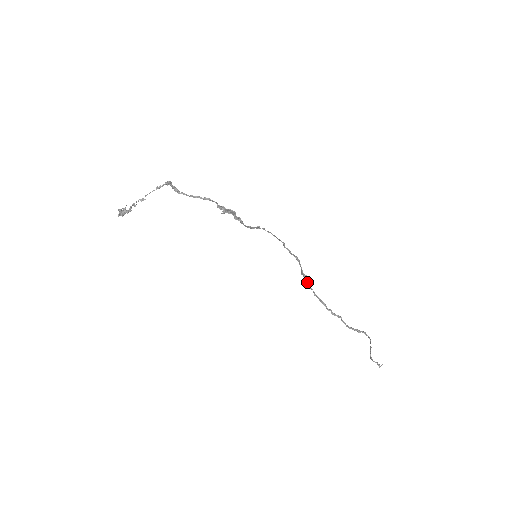
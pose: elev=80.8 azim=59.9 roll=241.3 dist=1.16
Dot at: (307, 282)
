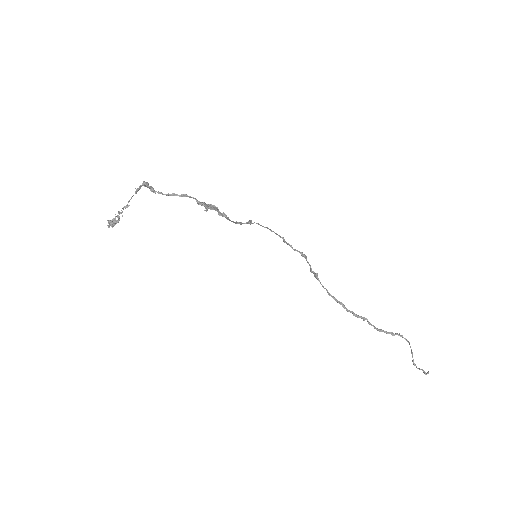
Dot at: (319, 281)
